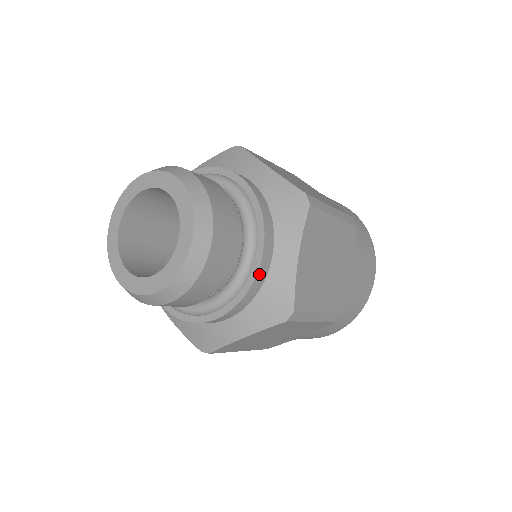
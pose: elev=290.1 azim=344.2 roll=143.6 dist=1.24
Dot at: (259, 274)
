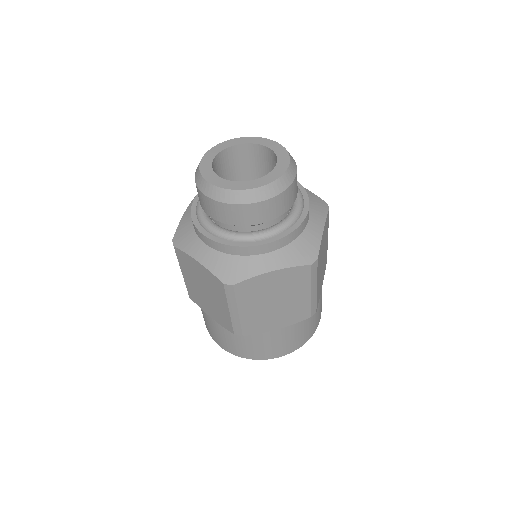
Dot at: (303, 224)
